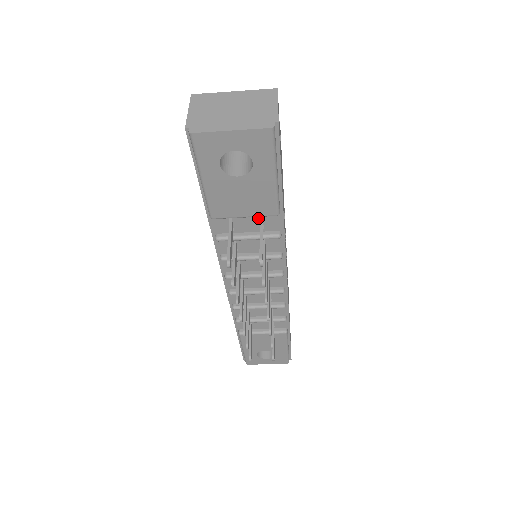
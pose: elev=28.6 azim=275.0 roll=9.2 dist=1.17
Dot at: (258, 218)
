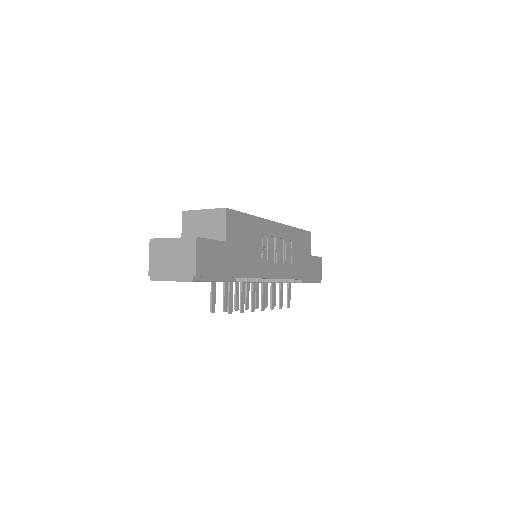
Dot at: occluded
